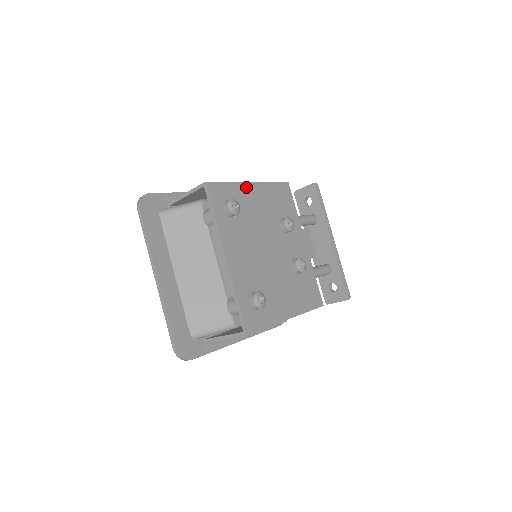
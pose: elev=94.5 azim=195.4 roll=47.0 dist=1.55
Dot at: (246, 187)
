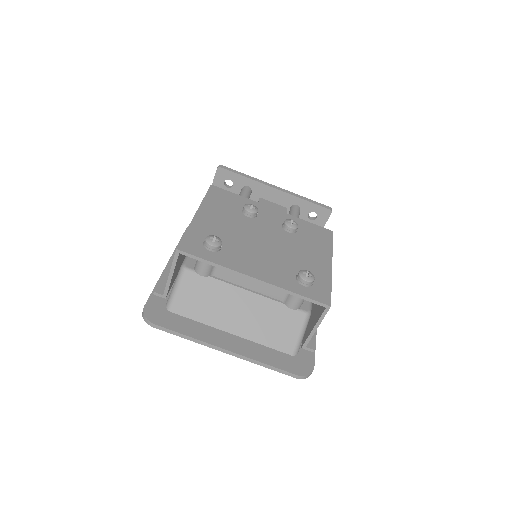
Dot at: (198, 220)
